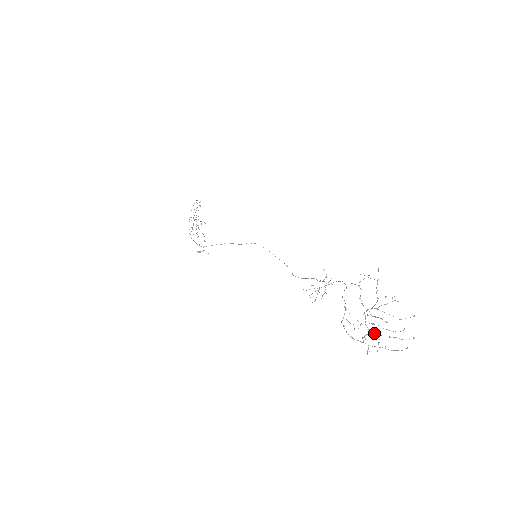
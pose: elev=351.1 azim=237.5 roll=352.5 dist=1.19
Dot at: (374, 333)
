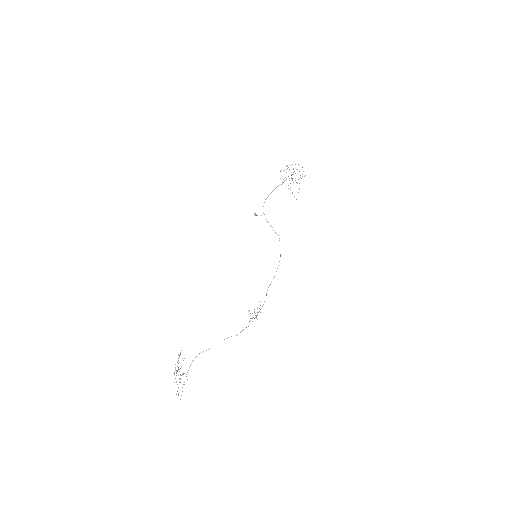
Dot at: (180, 378)
